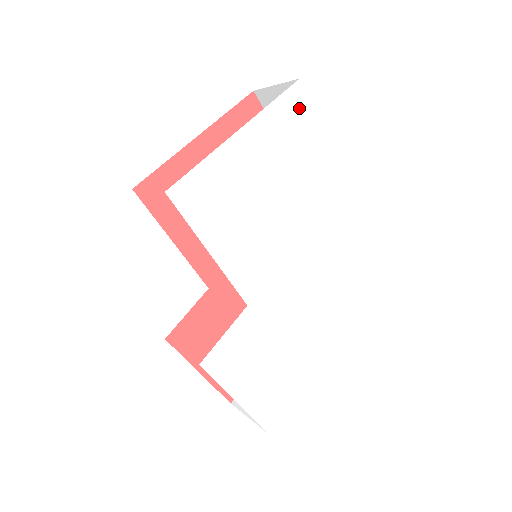
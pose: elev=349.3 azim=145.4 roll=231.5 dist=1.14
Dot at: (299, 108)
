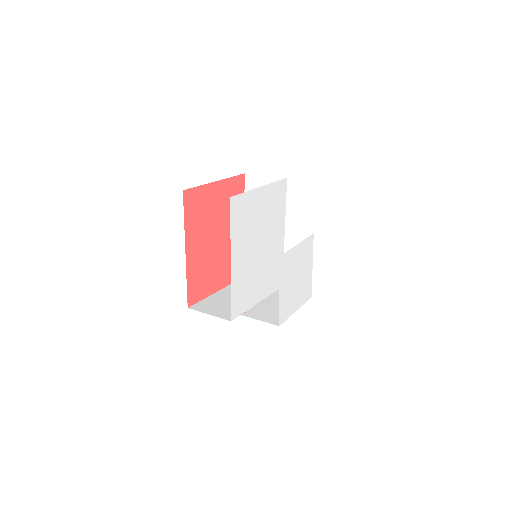
Dot at: (240, 206)
